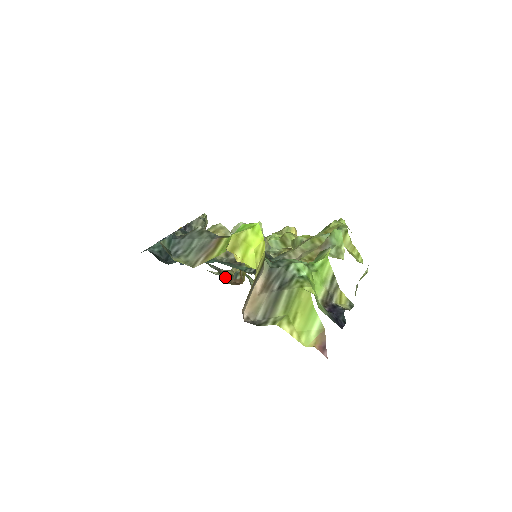
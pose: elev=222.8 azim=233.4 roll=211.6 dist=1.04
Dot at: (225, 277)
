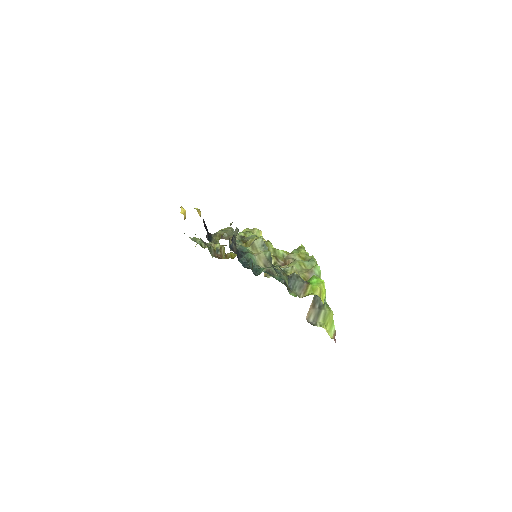
Dot at: (211, 250)
